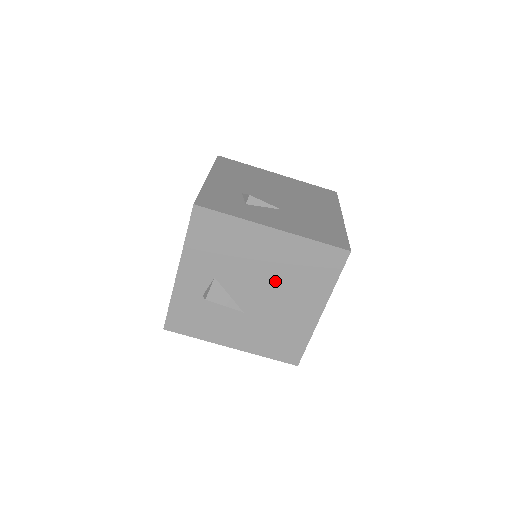
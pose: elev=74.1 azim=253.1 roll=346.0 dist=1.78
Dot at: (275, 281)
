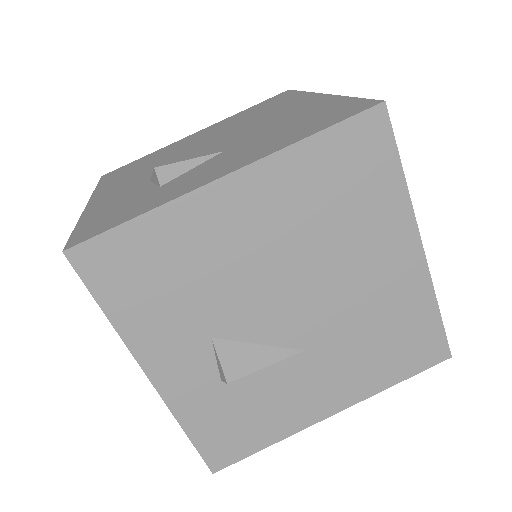
Dot at: (307, 261)
